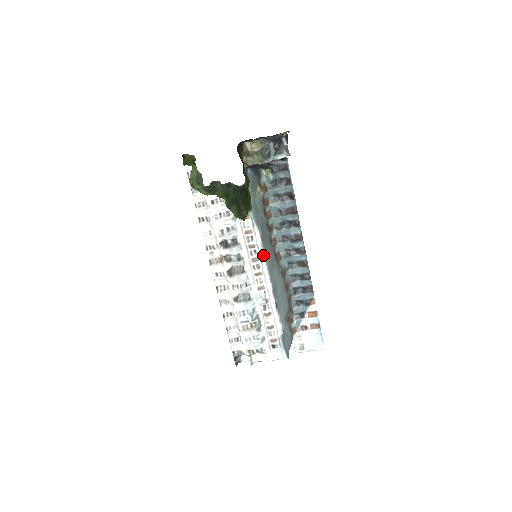
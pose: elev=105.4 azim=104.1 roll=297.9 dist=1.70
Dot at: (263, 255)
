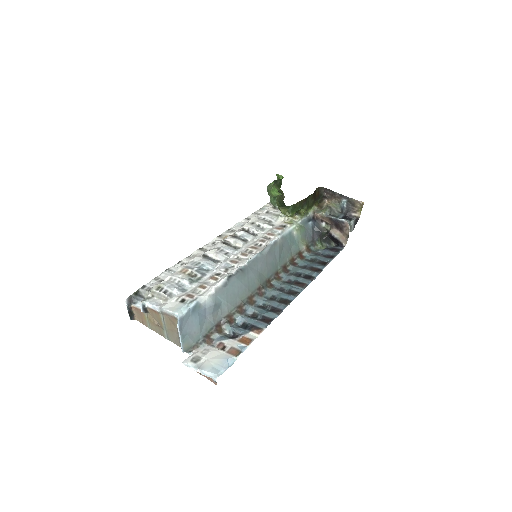
Dot at: (264, 248)
